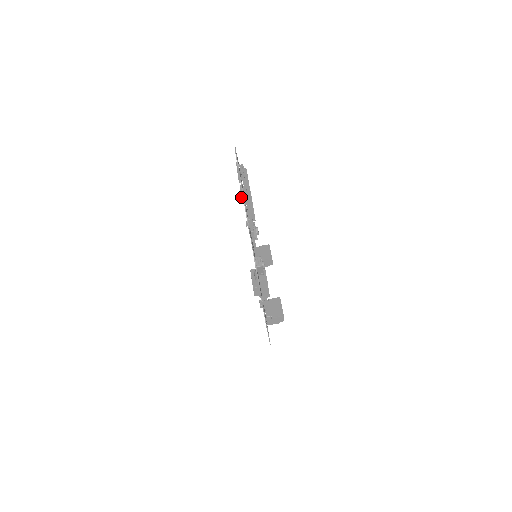
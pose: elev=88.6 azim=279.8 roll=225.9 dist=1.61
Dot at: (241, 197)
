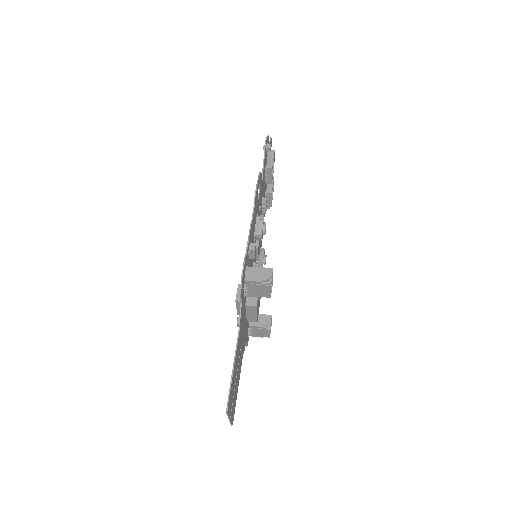
Dot at: occluded
